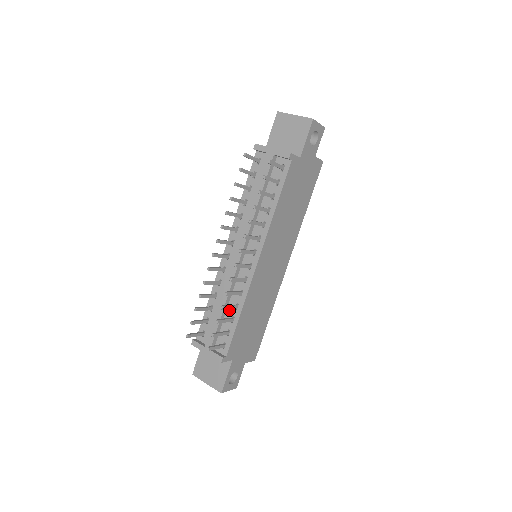
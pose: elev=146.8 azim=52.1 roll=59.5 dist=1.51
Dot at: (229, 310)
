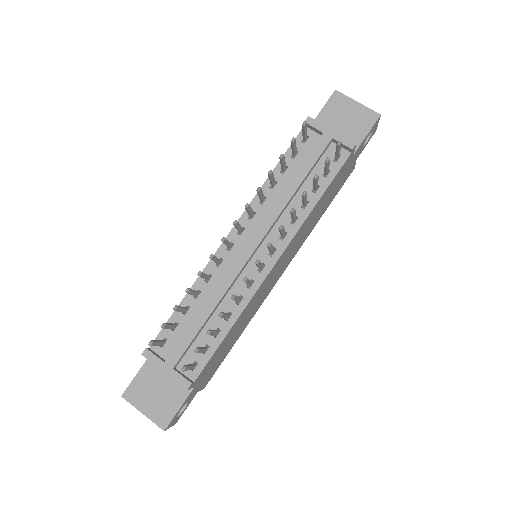
Dot at: (214, 319)
